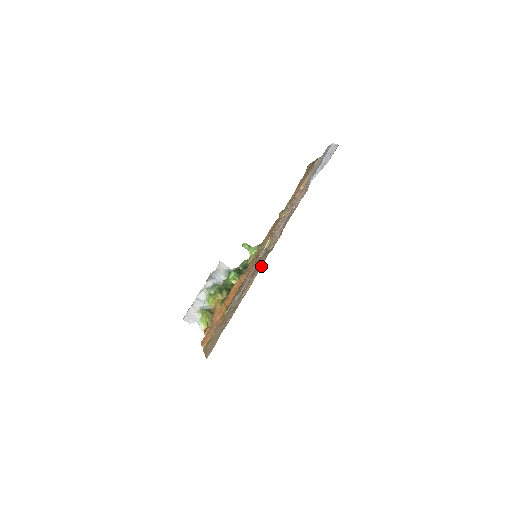
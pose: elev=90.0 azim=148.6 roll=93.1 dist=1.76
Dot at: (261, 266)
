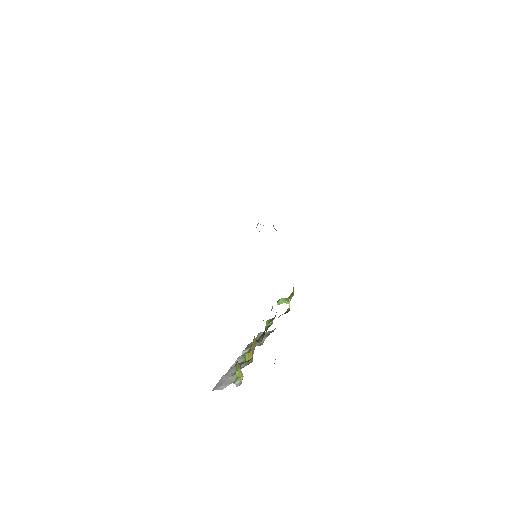
Dot at: occluded
